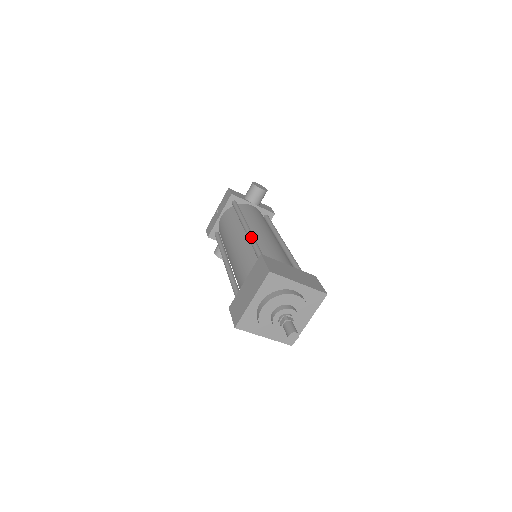
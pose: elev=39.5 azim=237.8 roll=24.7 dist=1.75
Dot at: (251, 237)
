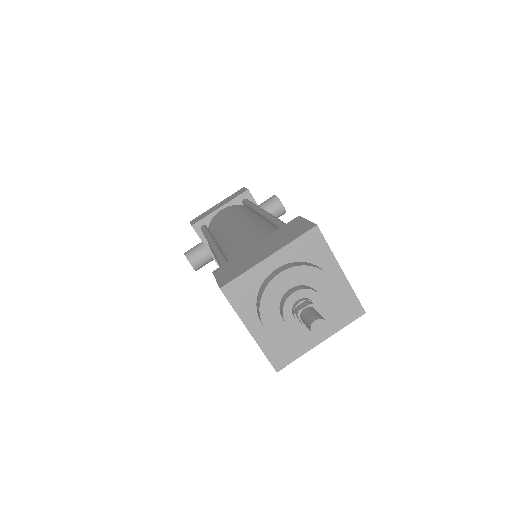
Dot at: occluded
